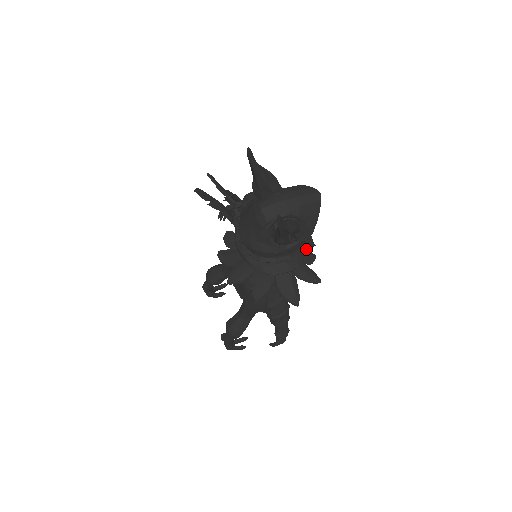
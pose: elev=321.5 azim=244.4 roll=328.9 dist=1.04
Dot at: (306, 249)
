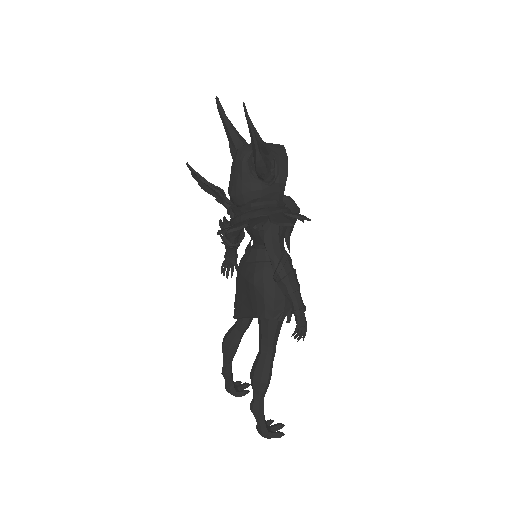
Dot at: (291, 209)
